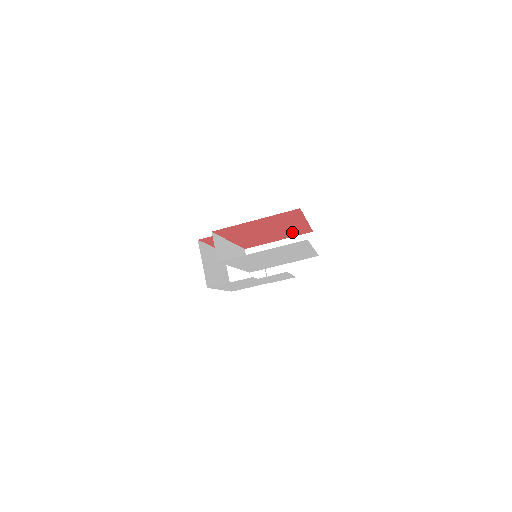
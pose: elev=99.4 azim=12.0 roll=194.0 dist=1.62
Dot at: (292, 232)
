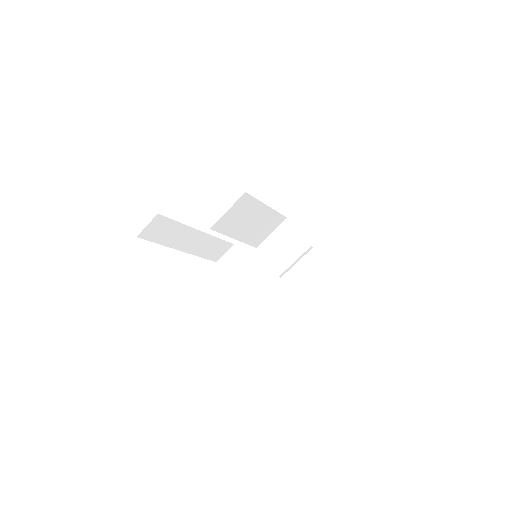
Dot at: occluded
